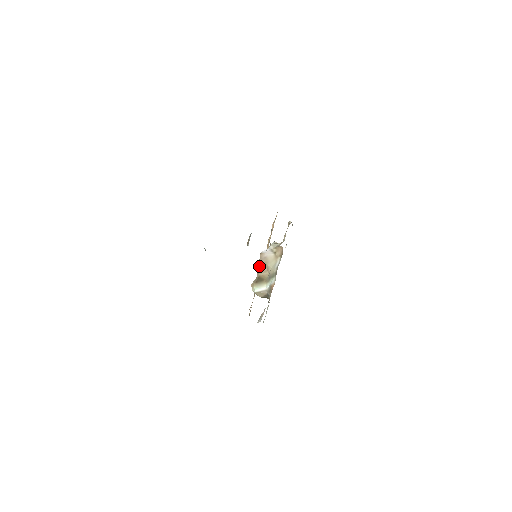
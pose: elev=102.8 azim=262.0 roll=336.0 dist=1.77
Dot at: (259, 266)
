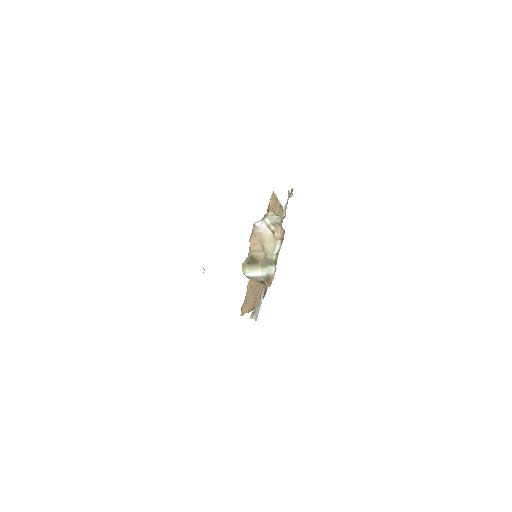
Dot at: (252, 242)
